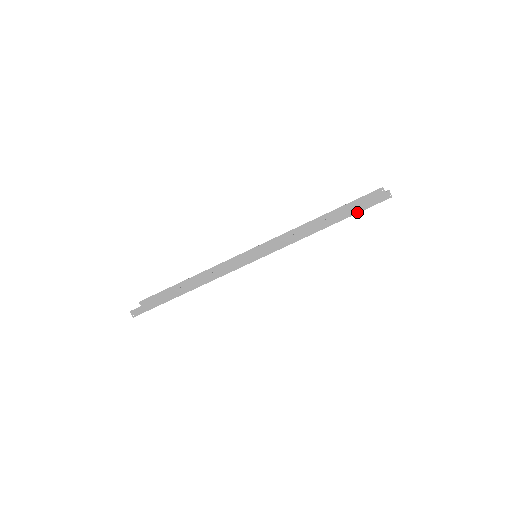
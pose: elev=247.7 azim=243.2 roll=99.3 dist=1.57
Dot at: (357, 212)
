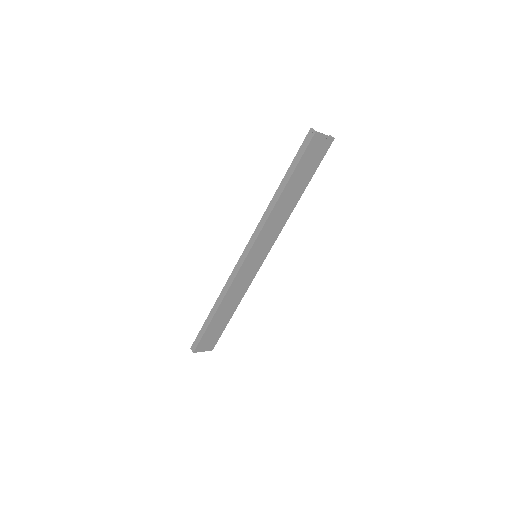
Dot at: (297, 164)
